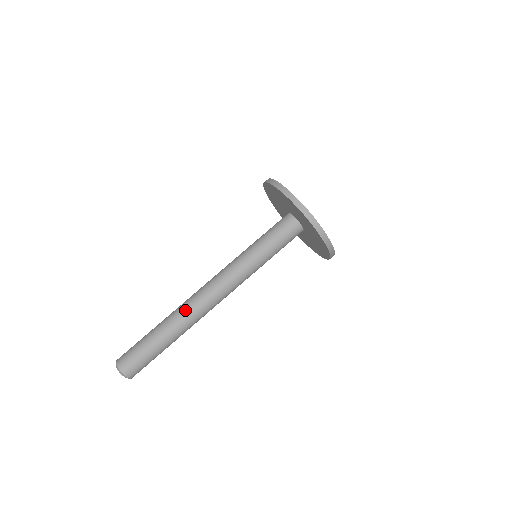
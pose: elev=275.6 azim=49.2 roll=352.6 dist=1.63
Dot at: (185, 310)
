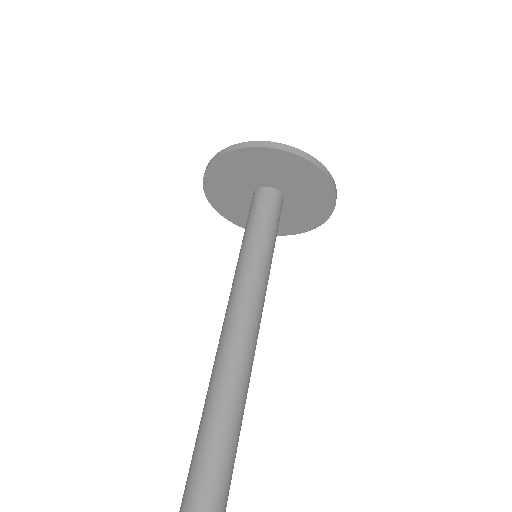
Dot at: (232, 373)
